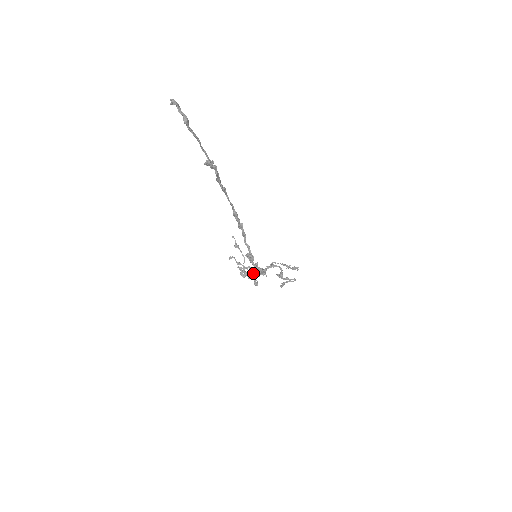
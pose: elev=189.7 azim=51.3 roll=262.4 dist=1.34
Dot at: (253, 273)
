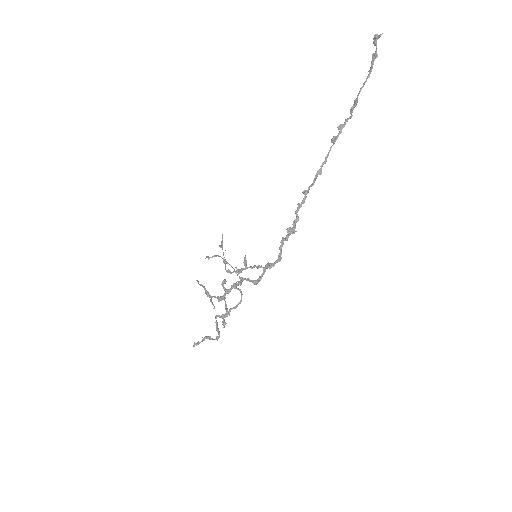
Dot at: (240, 277)
